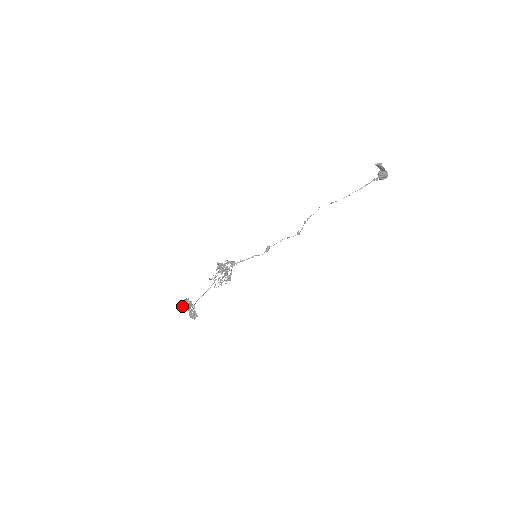
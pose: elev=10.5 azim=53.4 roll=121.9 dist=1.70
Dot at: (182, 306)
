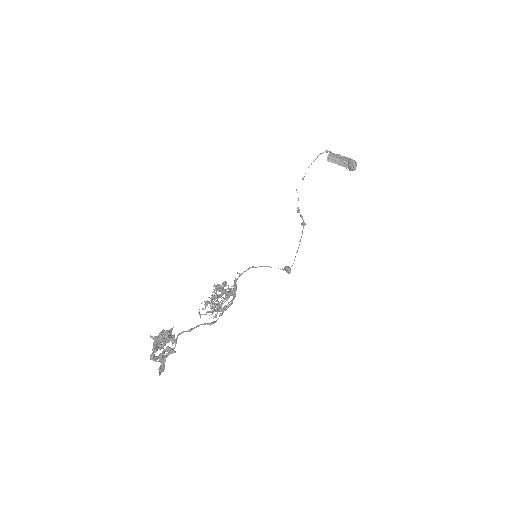
Dot at: (150, 357)
